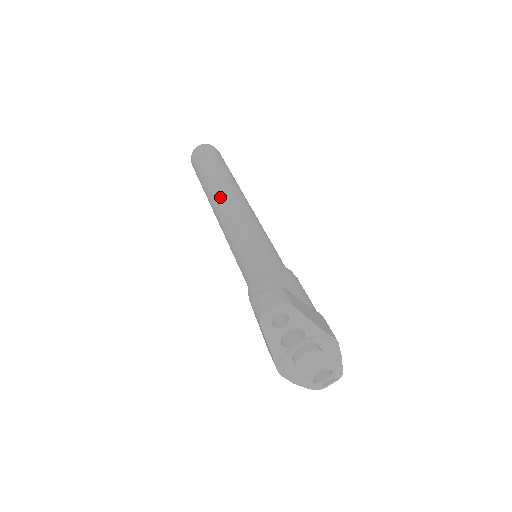
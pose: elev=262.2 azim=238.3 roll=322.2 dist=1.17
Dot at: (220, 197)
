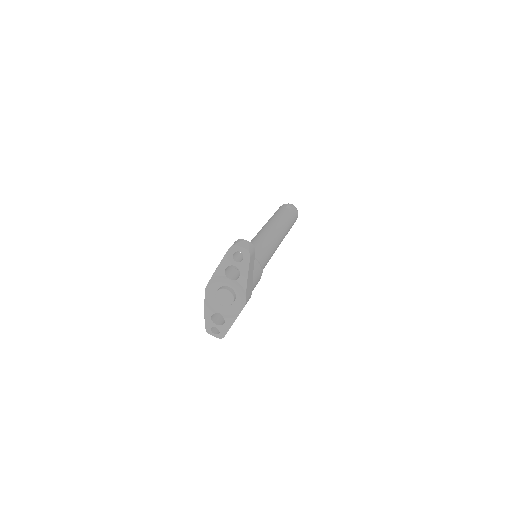
Dot at: (273, 224)
